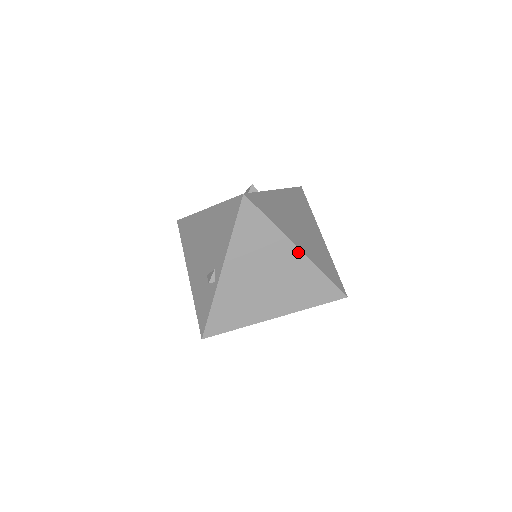
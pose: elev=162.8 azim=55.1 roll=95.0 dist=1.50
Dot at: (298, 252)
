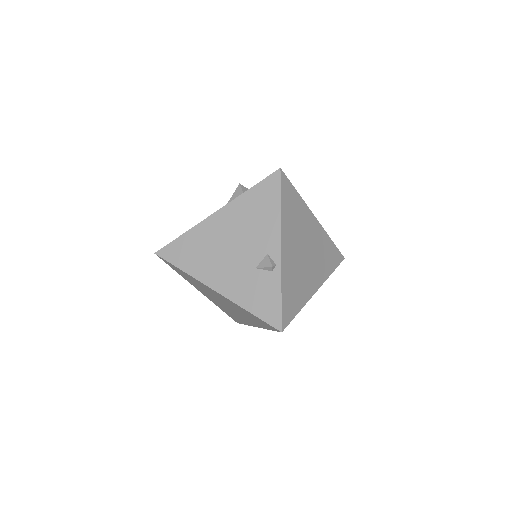
Dot at: (316, 221)
